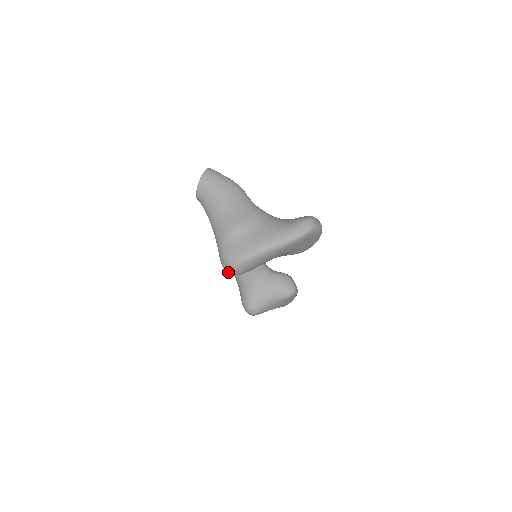
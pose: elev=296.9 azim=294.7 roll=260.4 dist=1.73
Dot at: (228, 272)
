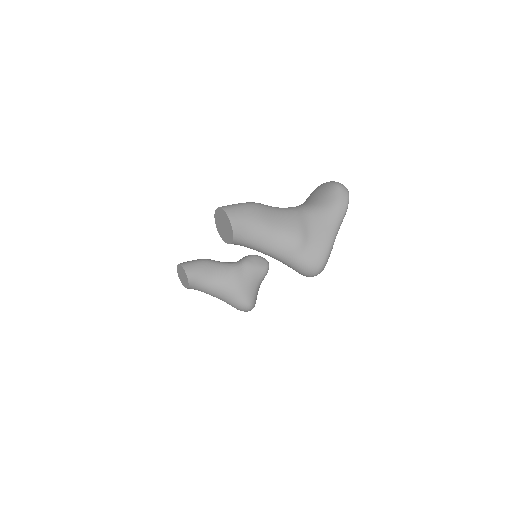
Dot at: occluded
